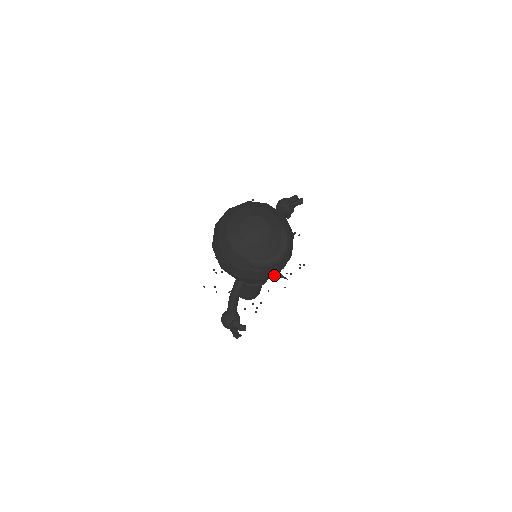
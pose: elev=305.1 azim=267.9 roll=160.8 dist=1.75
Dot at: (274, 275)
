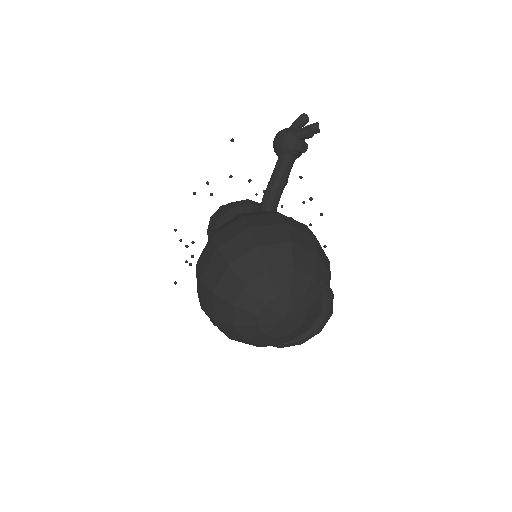
Dot at: occluded
